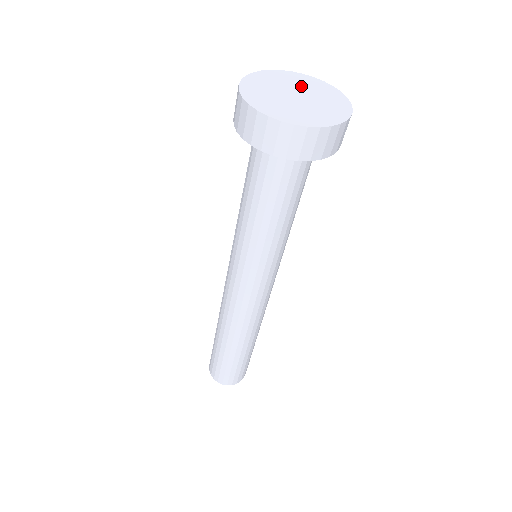
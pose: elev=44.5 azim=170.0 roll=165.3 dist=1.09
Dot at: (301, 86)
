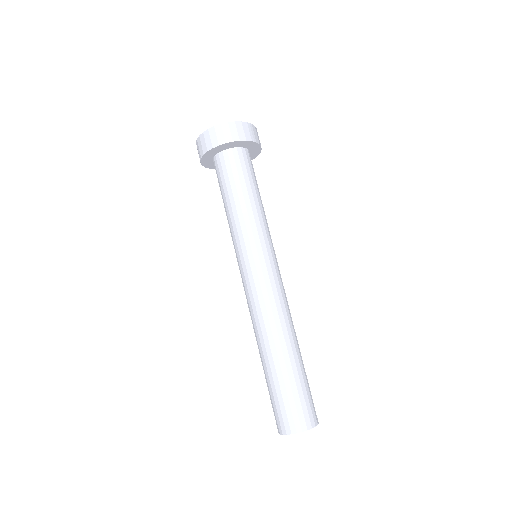
Dot at: occluded
